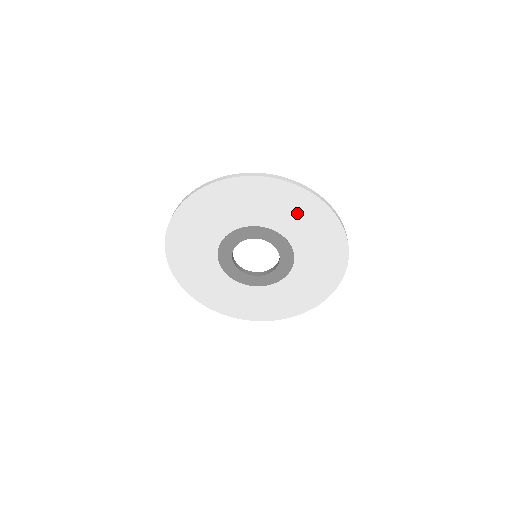
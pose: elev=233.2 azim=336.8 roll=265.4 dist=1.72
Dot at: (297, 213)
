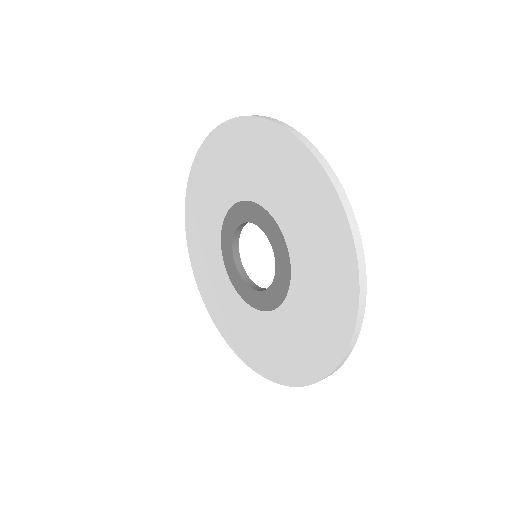
Dot at: (264, 162)
